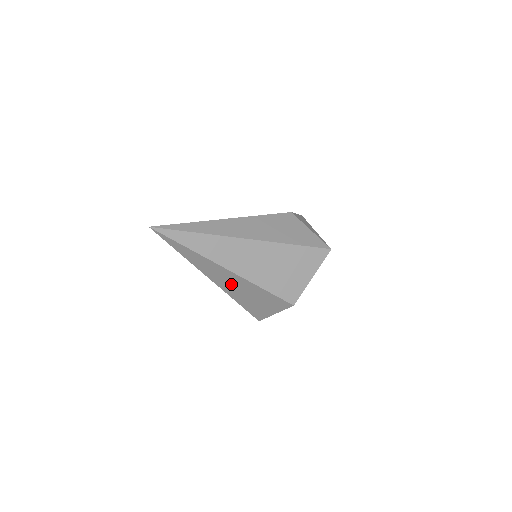
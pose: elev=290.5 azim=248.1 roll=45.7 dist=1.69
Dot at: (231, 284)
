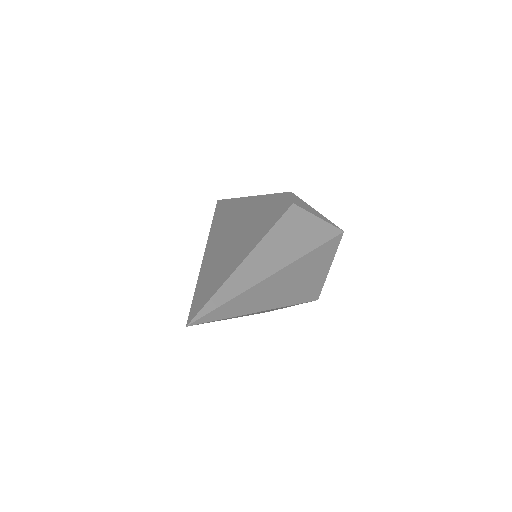
Dot at: (259, 312)
